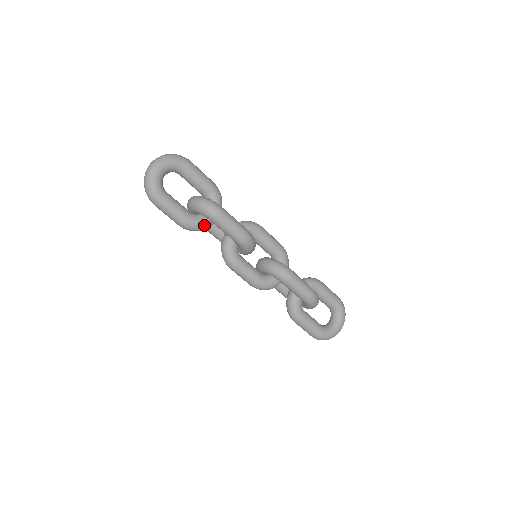
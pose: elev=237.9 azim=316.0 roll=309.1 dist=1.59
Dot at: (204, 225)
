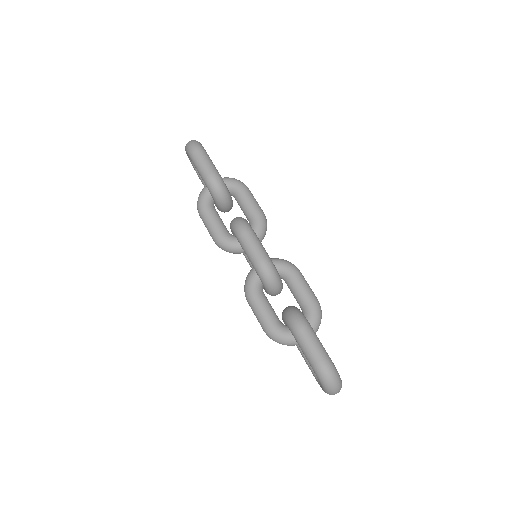
Dot at: (228, 191)
